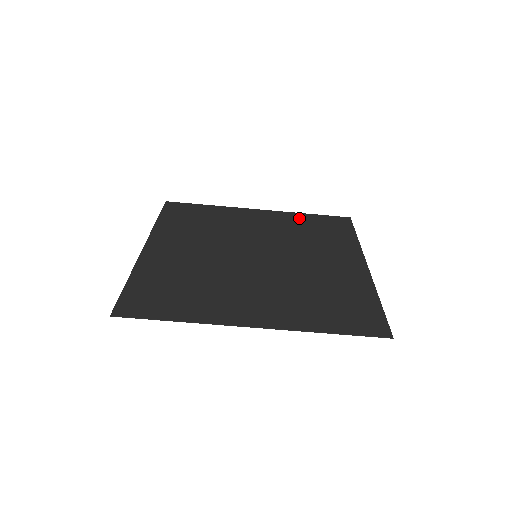
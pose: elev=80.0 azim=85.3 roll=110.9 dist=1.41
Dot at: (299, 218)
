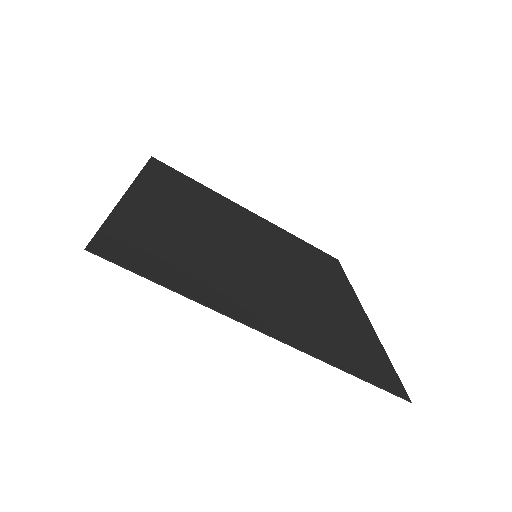
Dot at: (292, 238)
